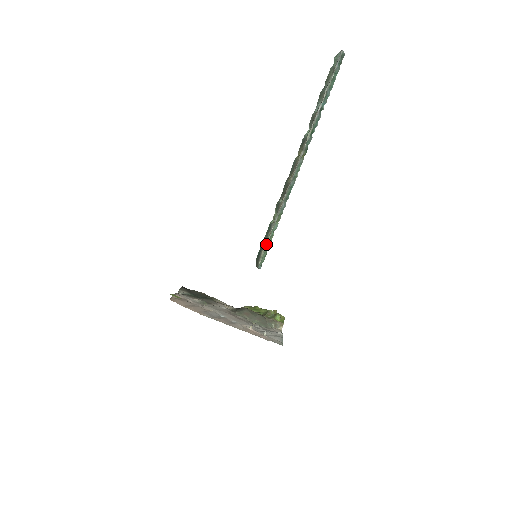
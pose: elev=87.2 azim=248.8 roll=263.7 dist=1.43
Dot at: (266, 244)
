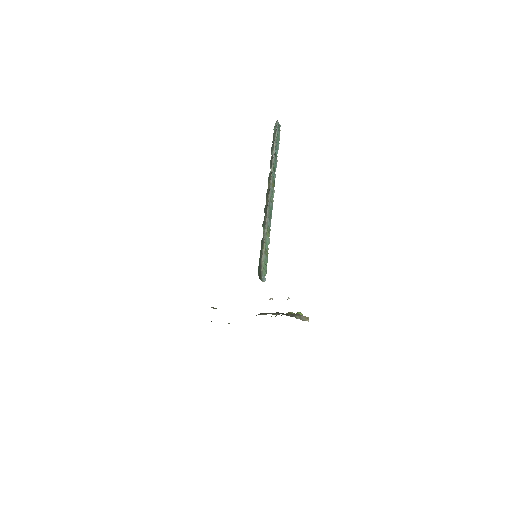
Dot at: (263, 253)
